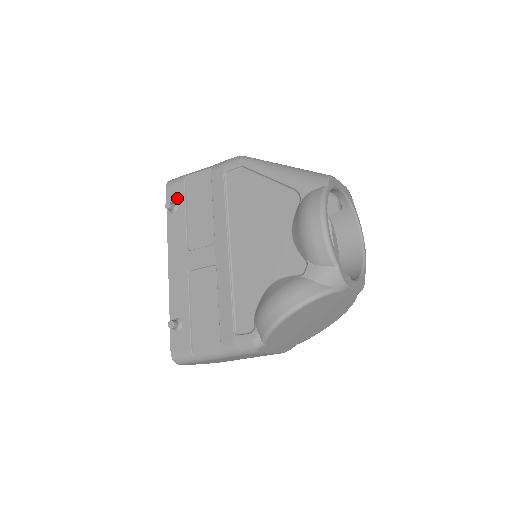
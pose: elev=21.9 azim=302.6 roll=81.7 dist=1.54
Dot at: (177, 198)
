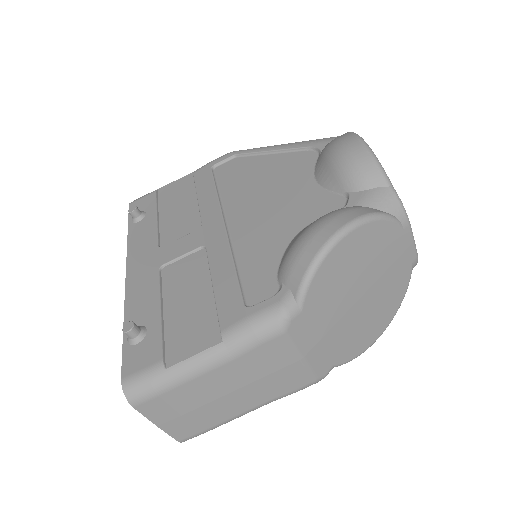
Dot at: (145, 207)
